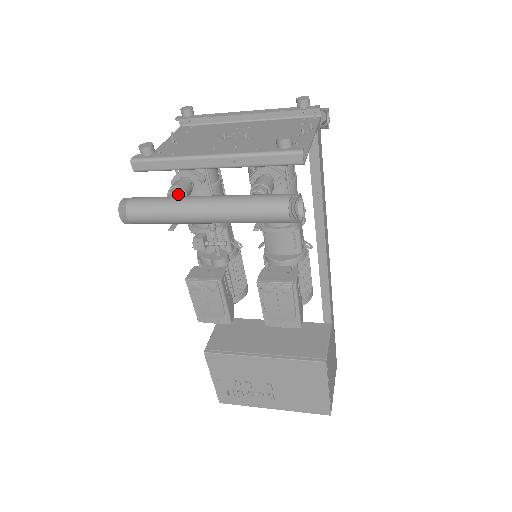
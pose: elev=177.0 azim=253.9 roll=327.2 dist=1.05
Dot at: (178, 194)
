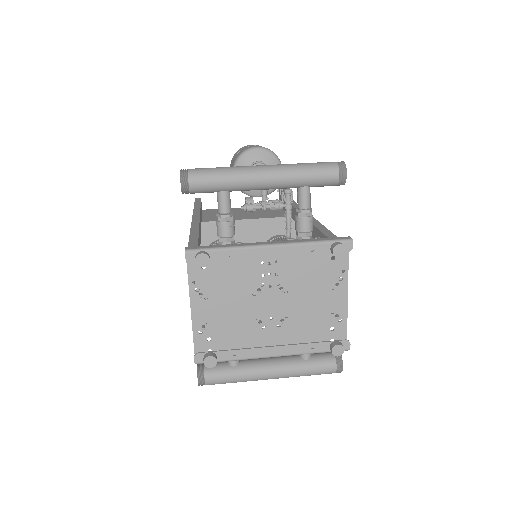
Dot at: occluded
